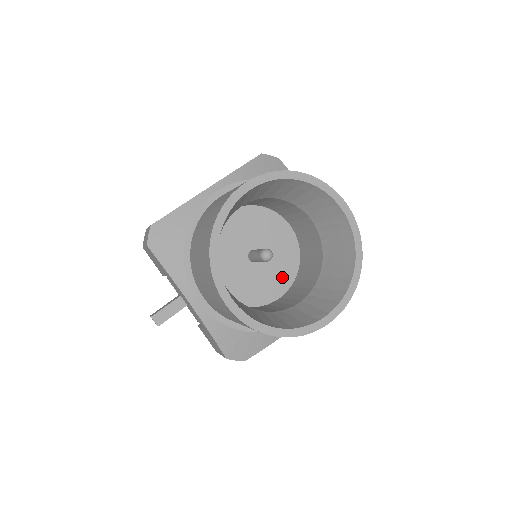
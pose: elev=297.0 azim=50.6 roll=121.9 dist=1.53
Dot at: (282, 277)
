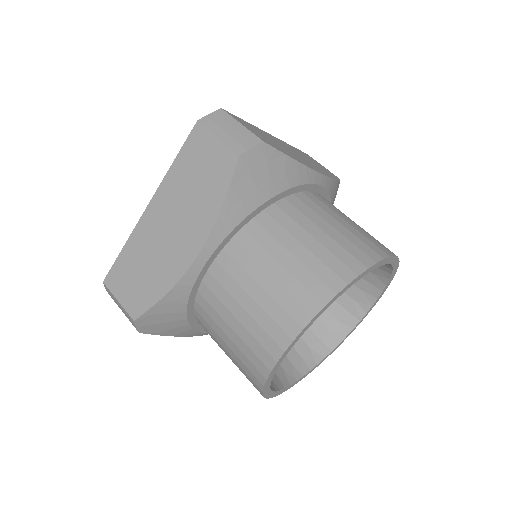
Dot at: occluded
